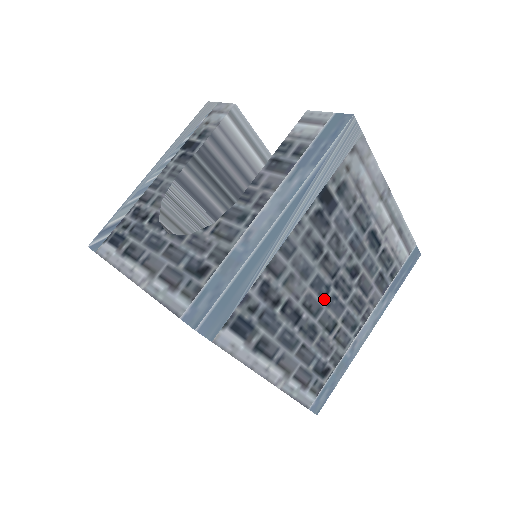
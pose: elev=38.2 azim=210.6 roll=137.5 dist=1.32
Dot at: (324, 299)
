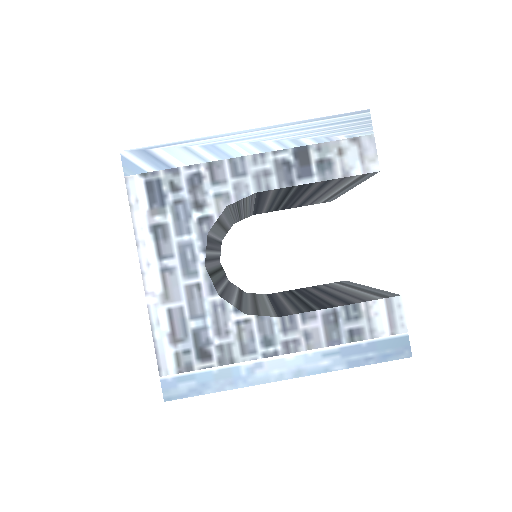
Dot at: occluded
